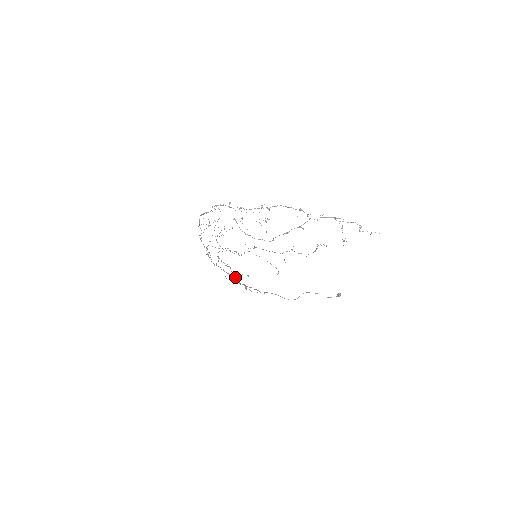
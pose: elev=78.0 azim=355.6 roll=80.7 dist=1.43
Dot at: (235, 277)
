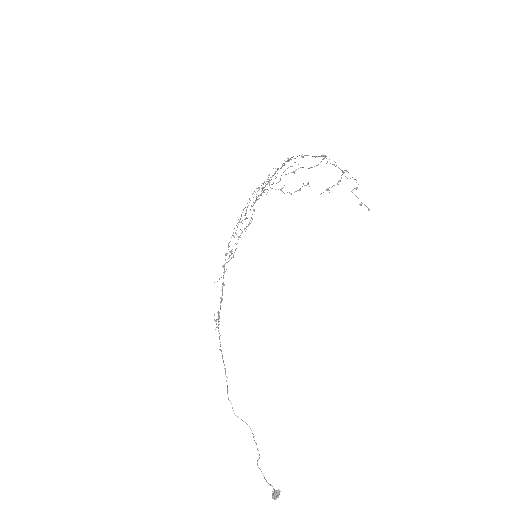
Dot at: (222, 298)
